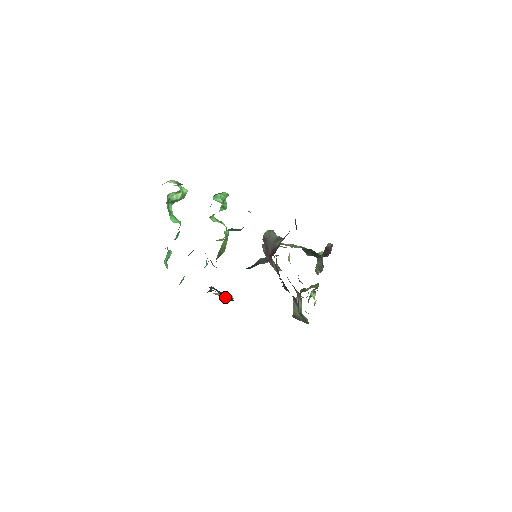
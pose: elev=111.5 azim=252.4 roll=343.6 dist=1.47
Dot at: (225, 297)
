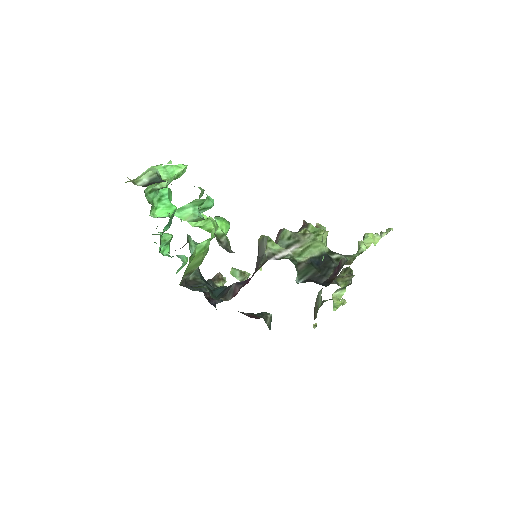
Dot at: (238, 279)
